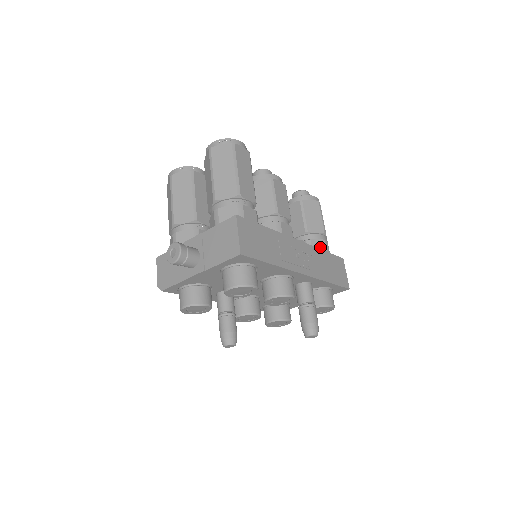
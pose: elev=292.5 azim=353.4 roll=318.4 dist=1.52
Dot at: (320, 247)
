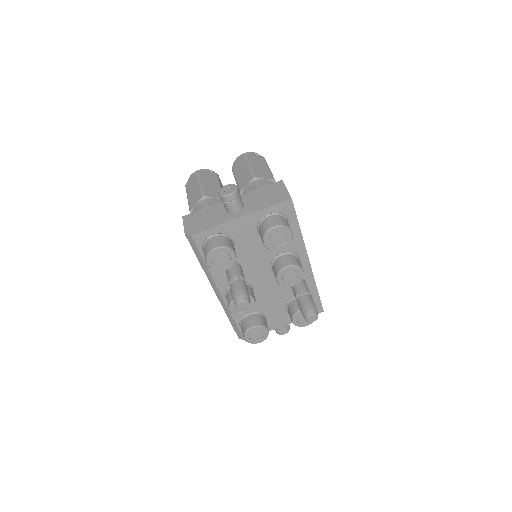
Dot at: occluded
